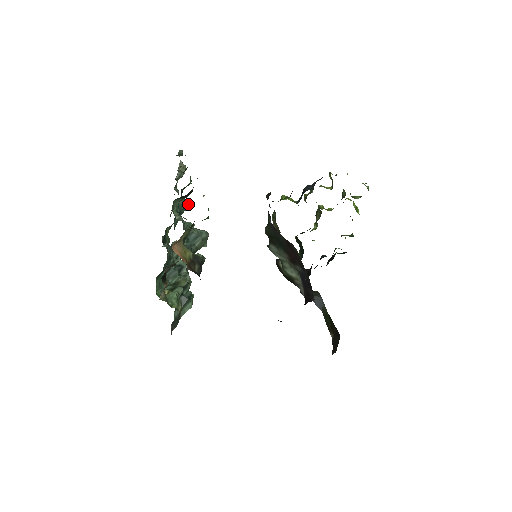
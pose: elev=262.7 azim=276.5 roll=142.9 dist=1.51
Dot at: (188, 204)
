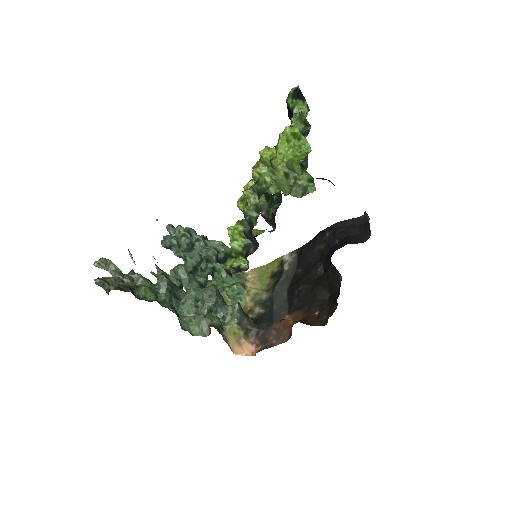
Dot at: (167, 287)
